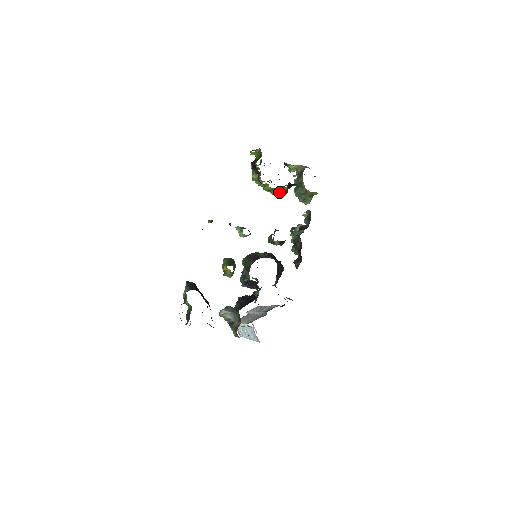
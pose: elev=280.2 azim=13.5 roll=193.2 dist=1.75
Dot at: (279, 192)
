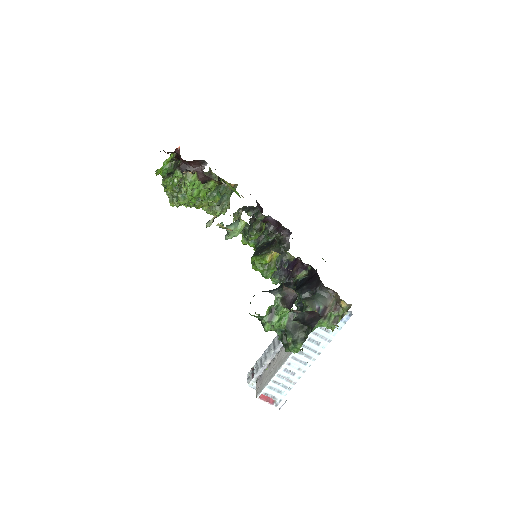
Dot at: (216, 192)
